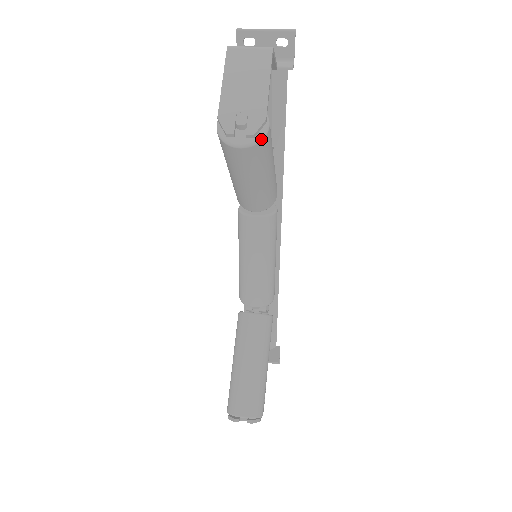
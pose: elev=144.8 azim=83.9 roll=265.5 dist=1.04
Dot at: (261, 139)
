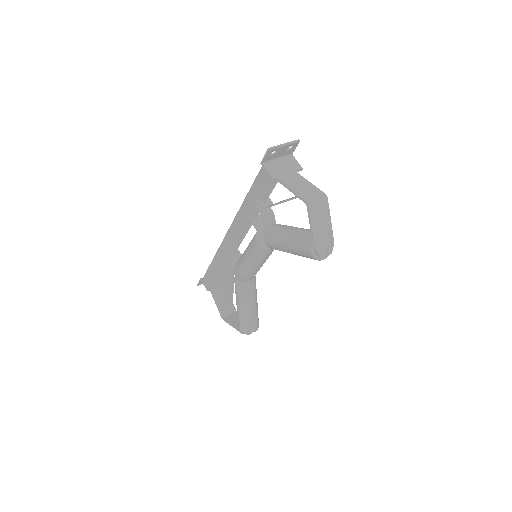
Dot at: (331, 251)
